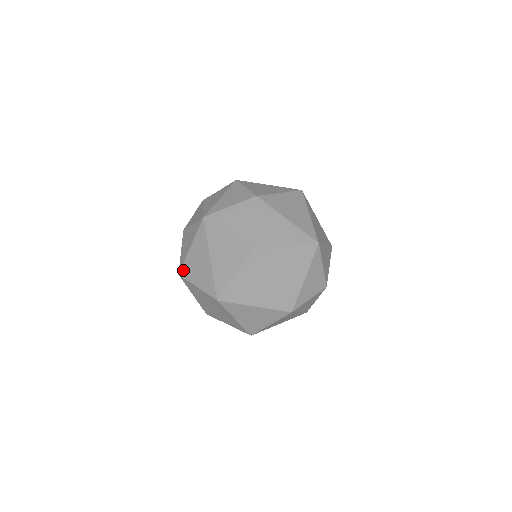
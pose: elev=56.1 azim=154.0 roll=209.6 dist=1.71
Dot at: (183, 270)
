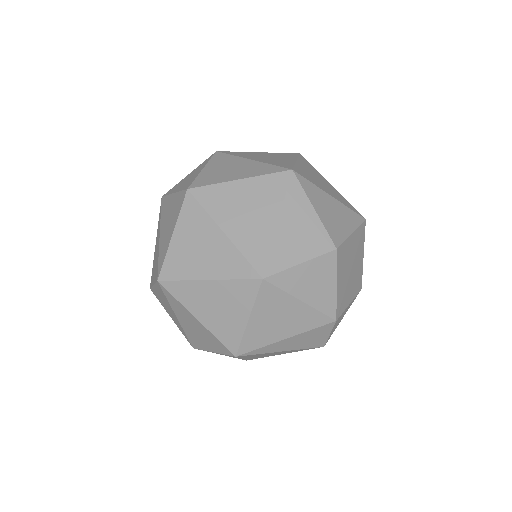
Dot at: (151, 278)
